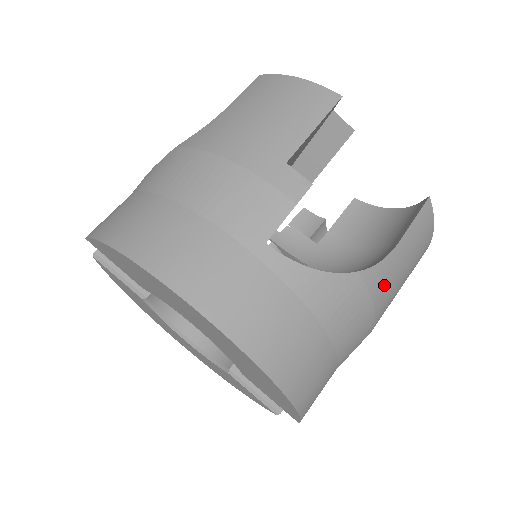
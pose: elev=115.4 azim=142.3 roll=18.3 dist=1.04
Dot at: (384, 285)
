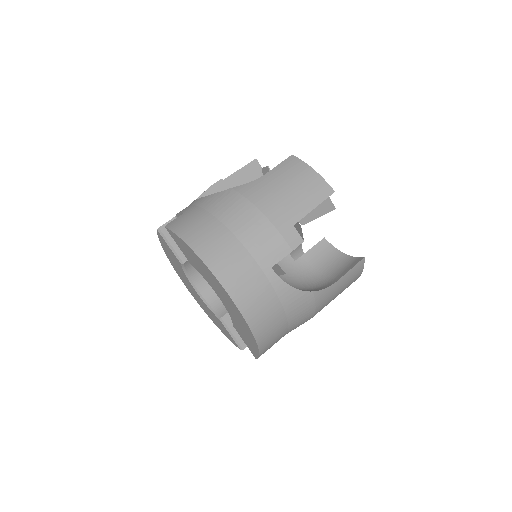
Dot at: (324, 299)
